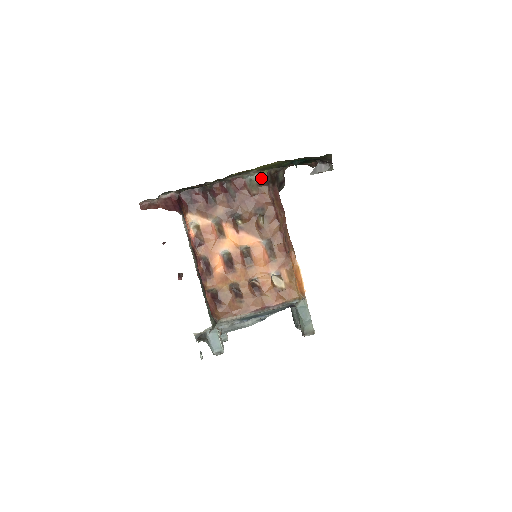
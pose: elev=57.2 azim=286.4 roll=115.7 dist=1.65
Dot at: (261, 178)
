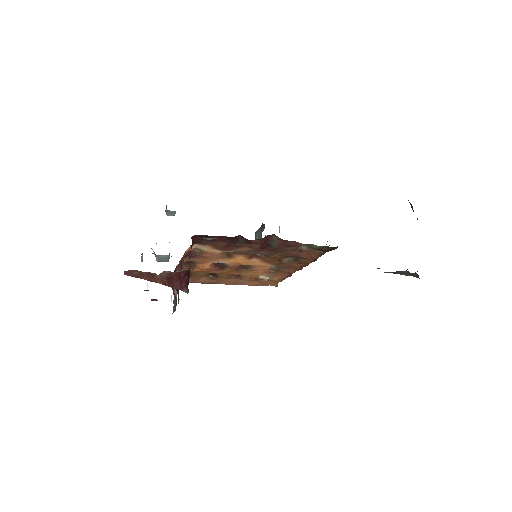
Dot at: (325, 249)
